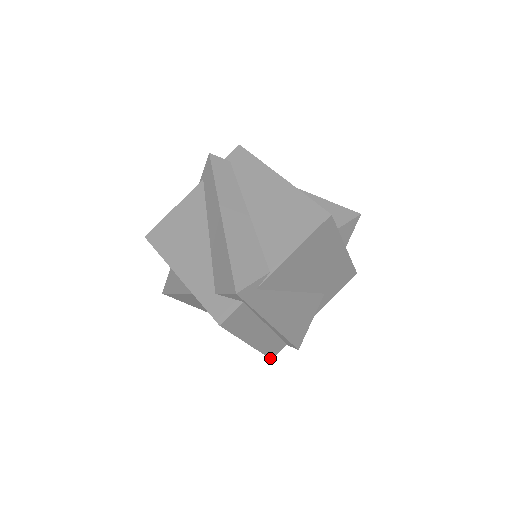
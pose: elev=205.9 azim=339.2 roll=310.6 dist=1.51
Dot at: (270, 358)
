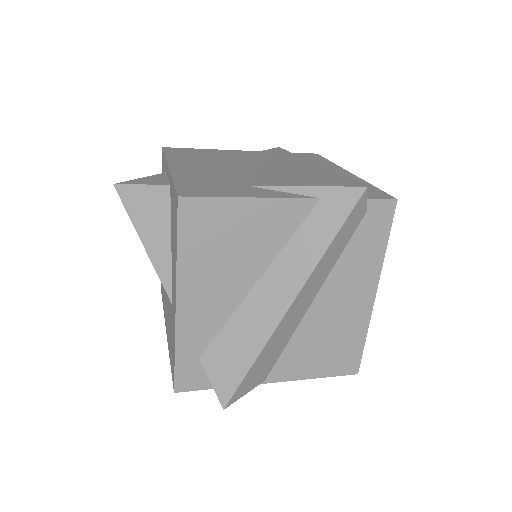
Dot at: occluded
